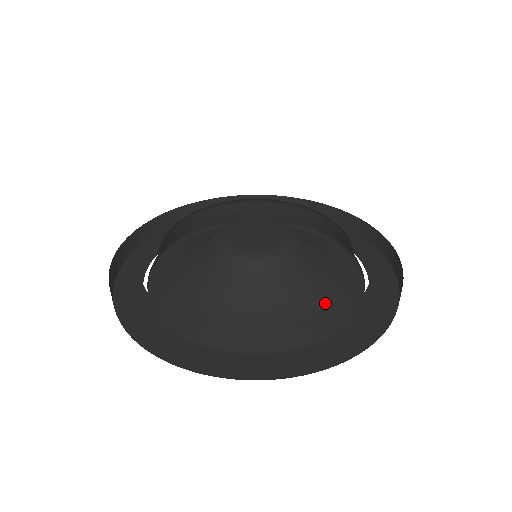
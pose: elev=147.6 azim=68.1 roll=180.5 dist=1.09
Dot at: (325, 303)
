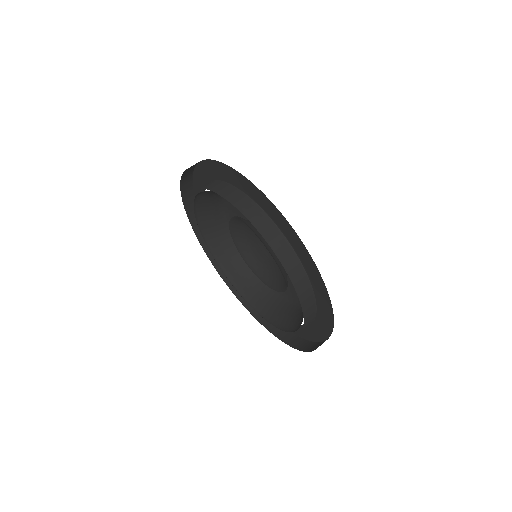
Dot at: (246, 224)
